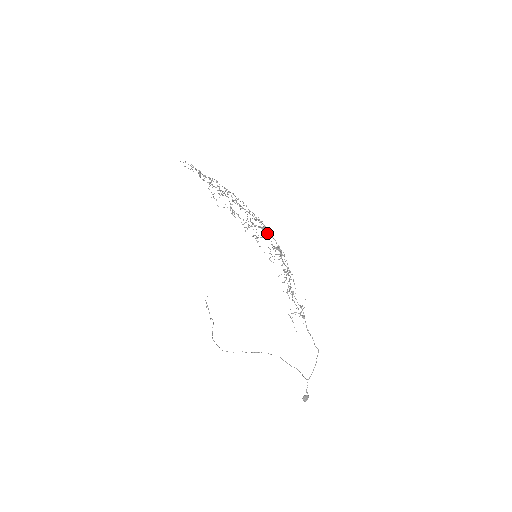
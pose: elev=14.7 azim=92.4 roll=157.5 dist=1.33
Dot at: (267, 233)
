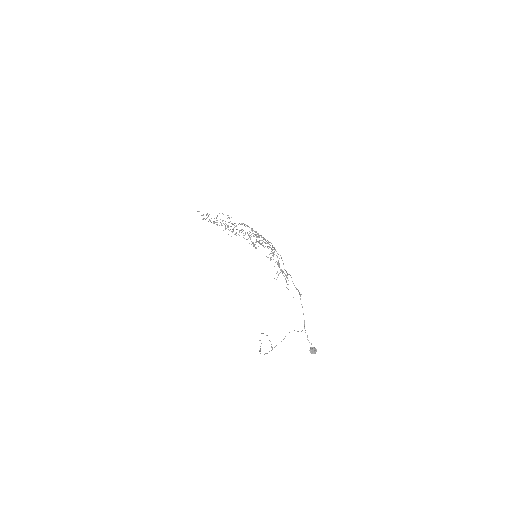
Dot at: (251, 230)
